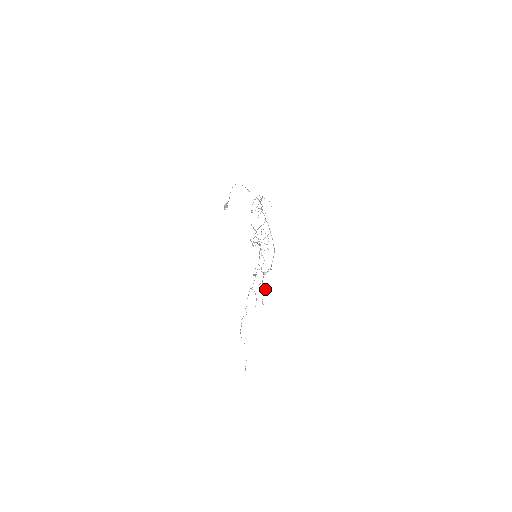
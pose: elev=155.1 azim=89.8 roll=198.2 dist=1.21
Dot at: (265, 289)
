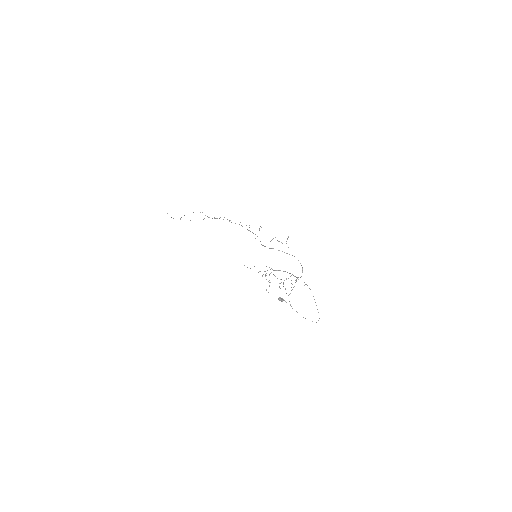
Dot at: occluded
